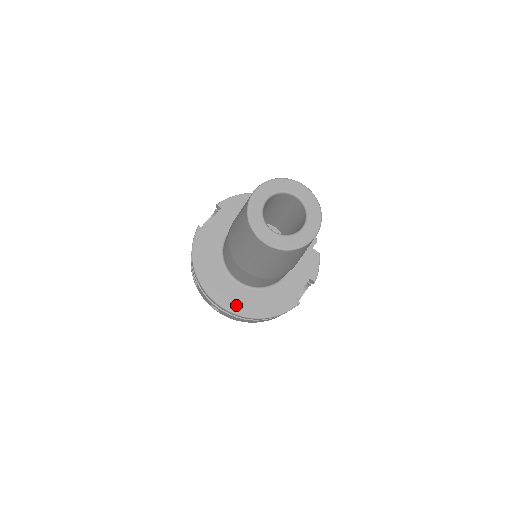
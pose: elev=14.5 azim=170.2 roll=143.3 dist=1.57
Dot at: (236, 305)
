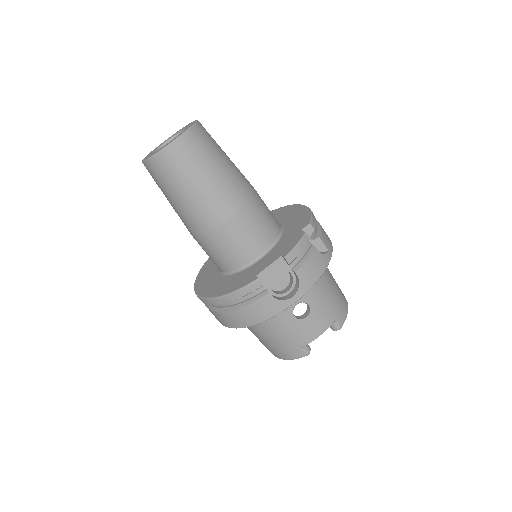
Dot at: (206, 290)
